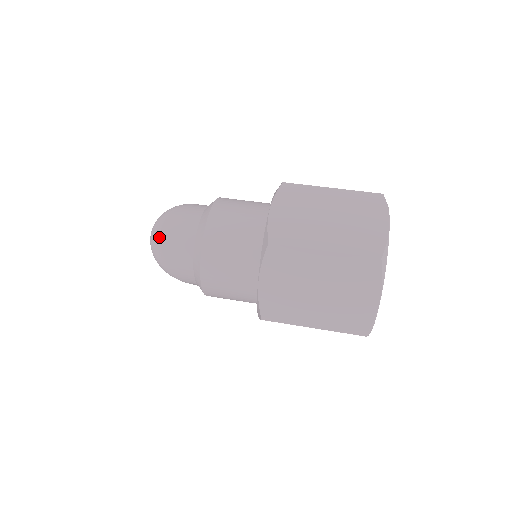
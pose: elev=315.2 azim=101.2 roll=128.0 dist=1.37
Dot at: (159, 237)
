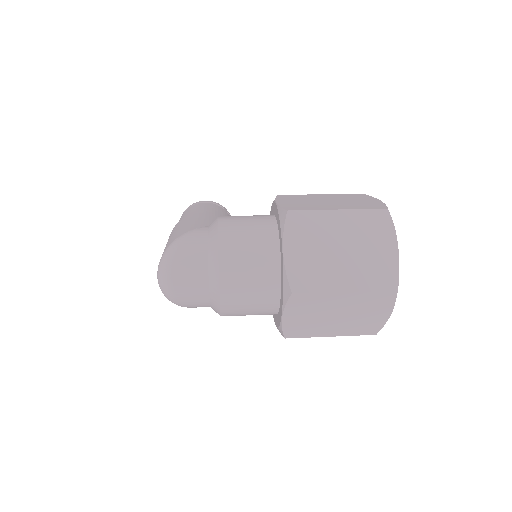
Dot at: (170, 286)
